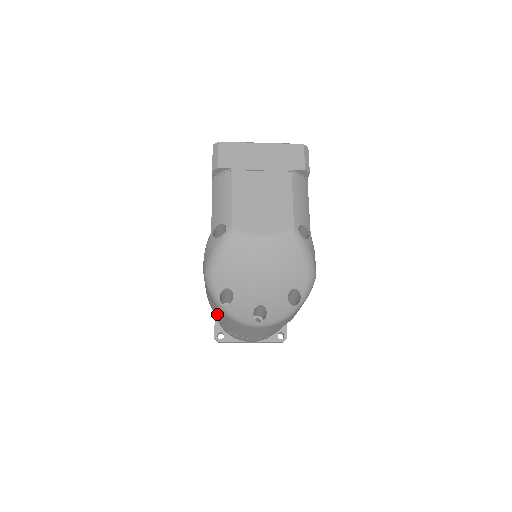
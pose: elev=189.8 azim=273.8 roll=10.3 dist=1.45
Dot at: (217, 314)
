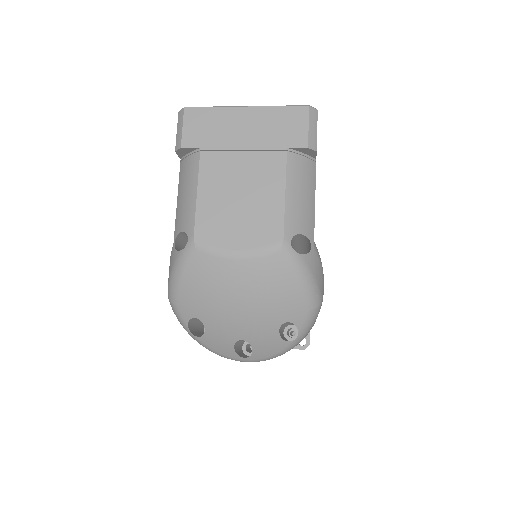
Dot at: occluded
